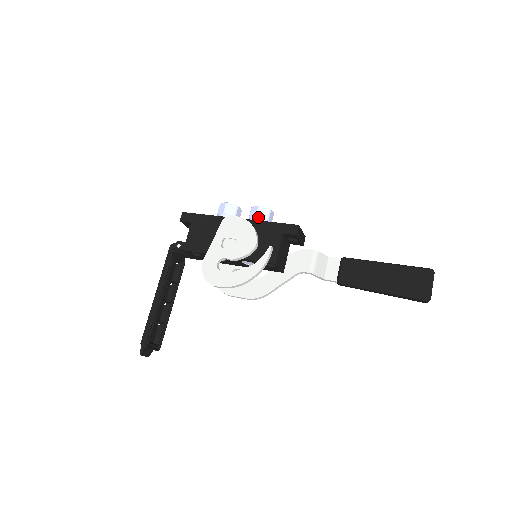
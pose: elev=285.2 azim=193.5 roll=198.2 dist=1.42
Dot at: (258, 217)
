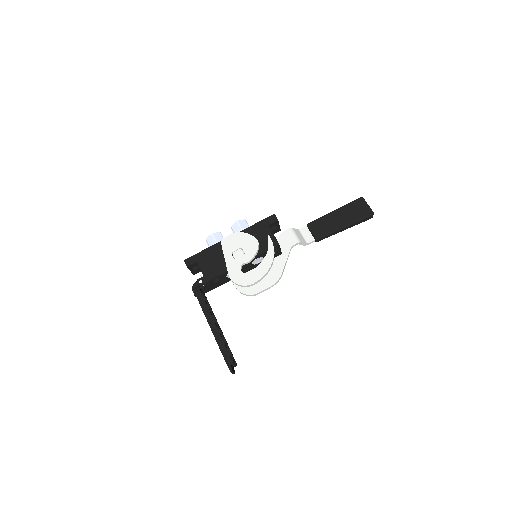
Dot at: (242, 228)
